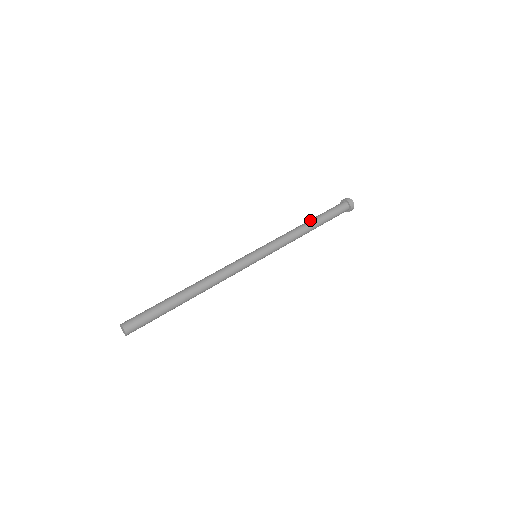
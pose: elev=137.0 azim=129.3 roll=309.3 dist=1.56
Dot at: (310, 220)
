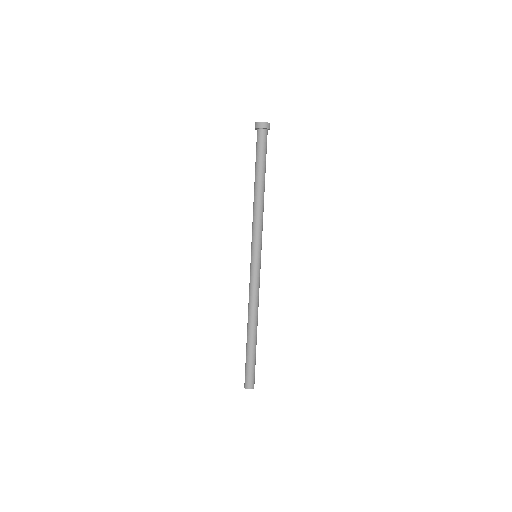
Dot at: (256, 182)
